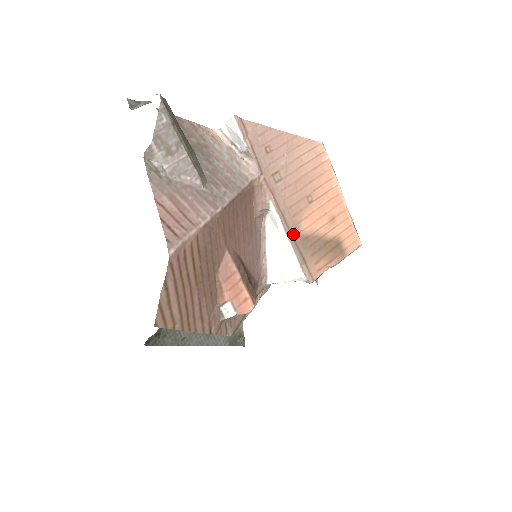
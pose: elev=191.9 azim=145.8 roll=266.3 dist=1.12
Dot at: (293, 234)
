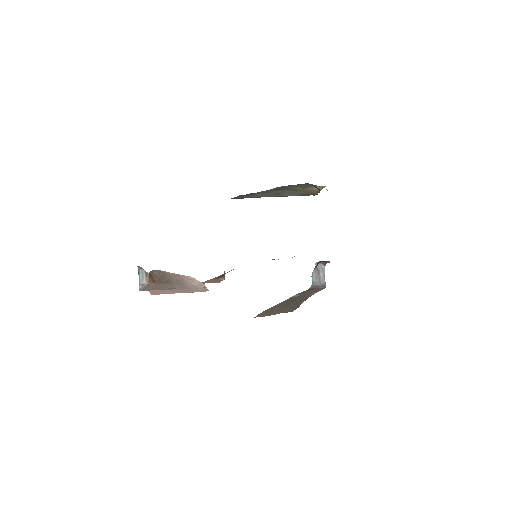
Dot at: occluded
